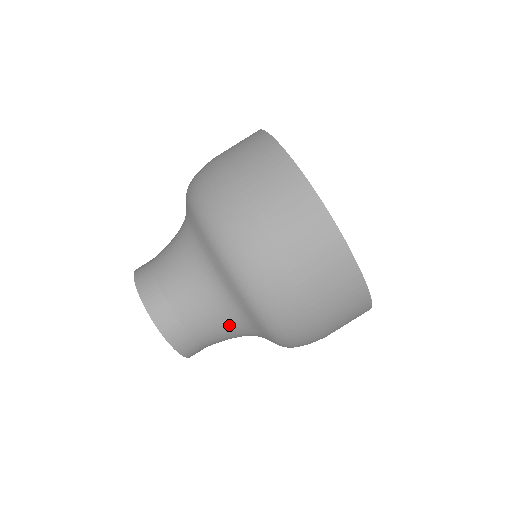
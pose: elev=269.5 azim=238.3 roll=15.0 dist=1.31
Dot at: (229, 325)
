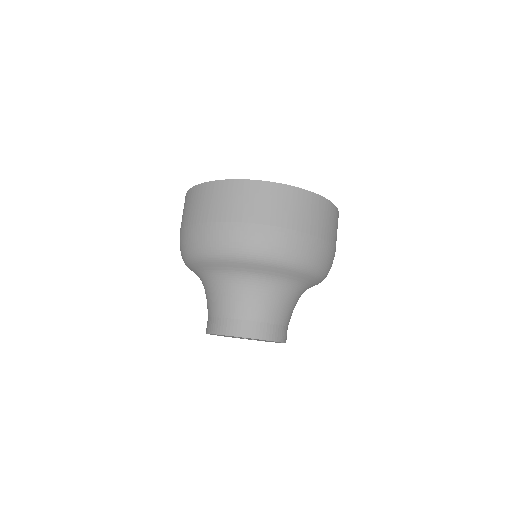
Dot at: (282, 295)
